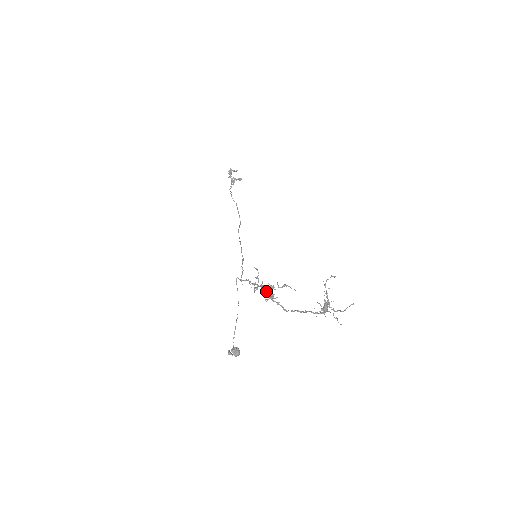
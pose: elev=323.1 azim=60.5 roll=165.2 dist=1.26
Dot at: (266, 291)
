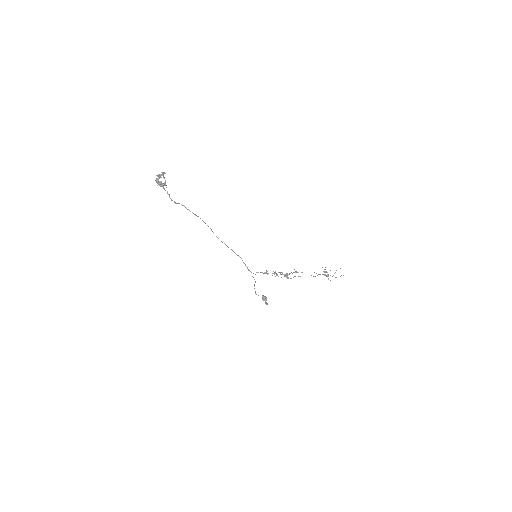
Dot at: occluded
